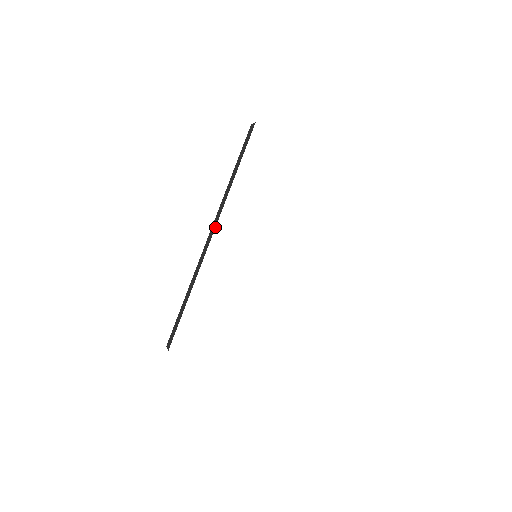
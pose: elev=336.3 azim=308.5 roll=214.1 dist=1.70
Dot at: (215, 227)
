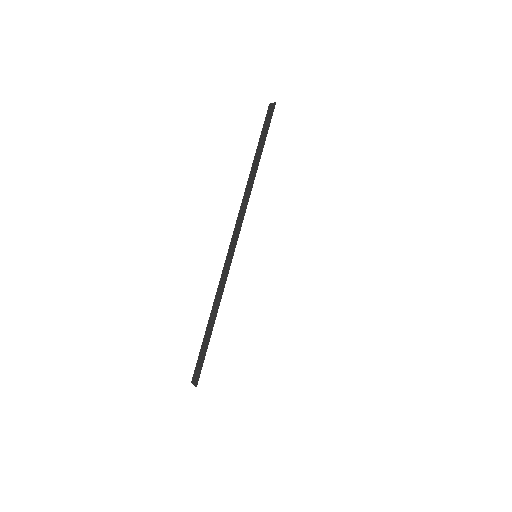
Dot at: occluded
